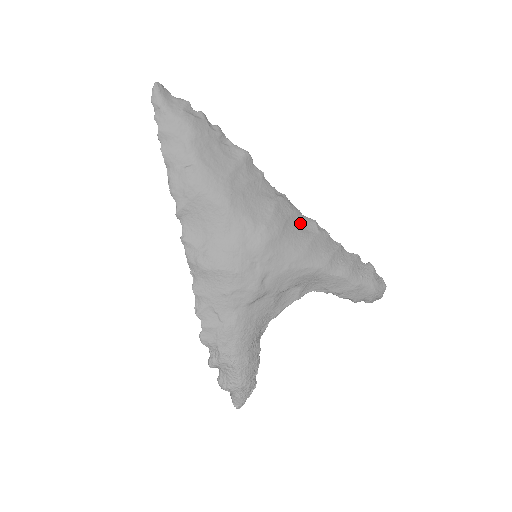
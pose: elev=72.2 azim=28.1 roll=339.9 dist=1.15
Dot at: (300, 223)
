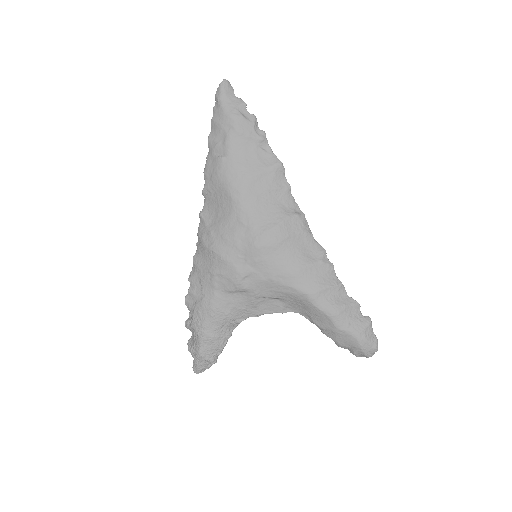
Dot at: (306, 245)
